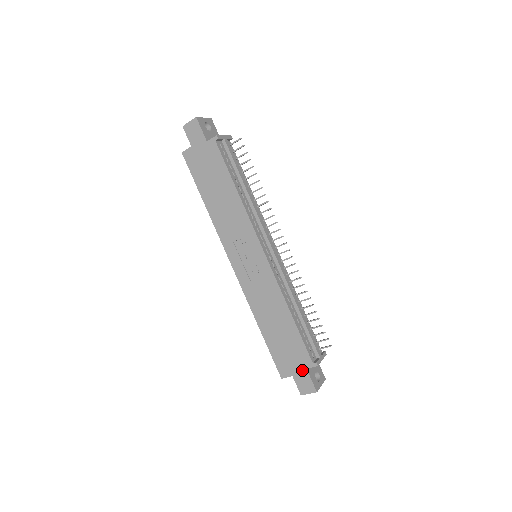
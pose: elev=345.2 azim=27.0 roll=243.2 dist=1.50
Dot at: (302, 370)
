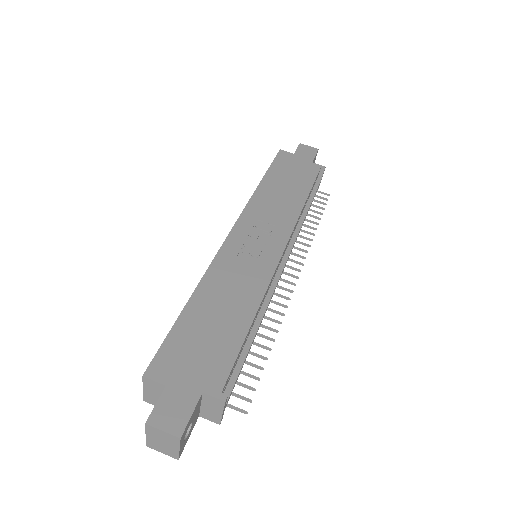
Dot at: (193, 389)
